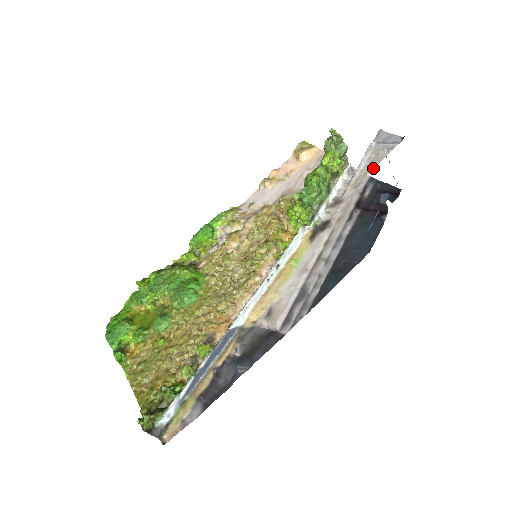
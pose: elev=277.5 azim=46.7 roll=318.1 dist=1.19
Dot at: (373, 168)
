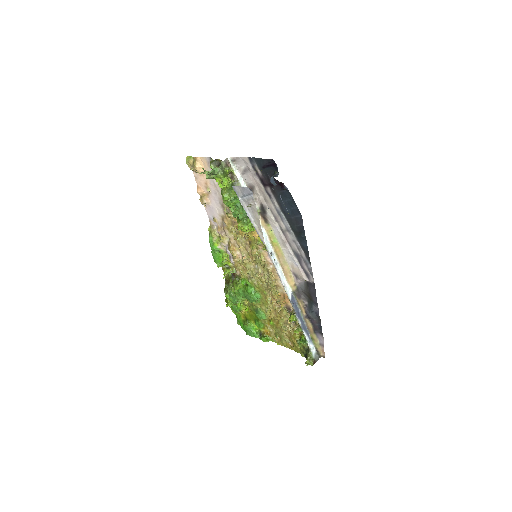
Dot at: (258, 218)
